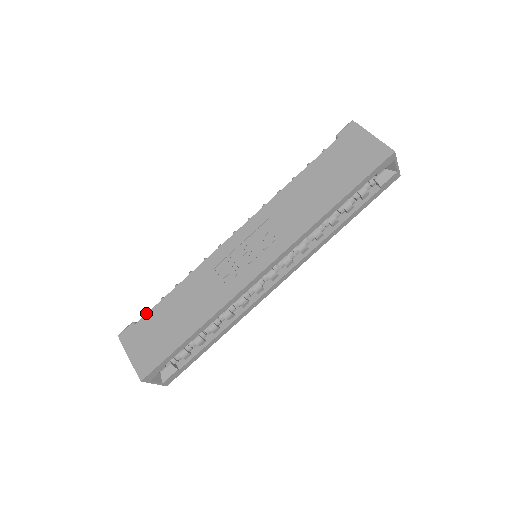
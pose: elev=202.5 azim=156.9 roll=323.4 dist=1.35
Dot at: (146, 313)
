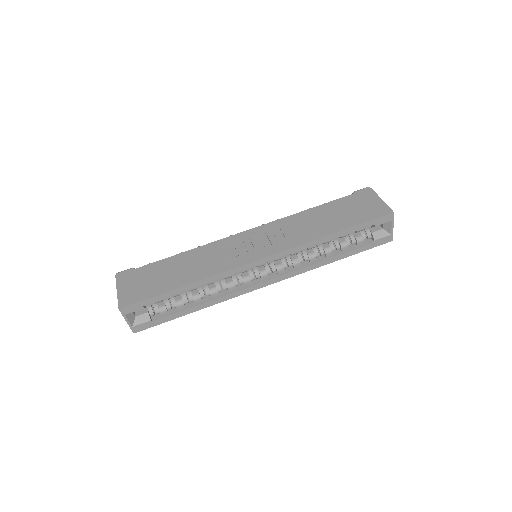
Dot at: (148, 264)
